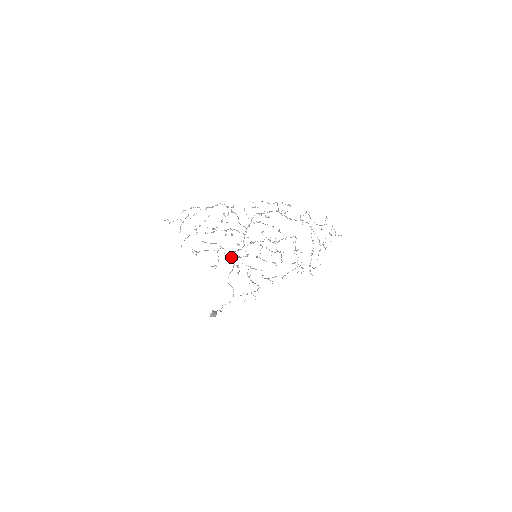
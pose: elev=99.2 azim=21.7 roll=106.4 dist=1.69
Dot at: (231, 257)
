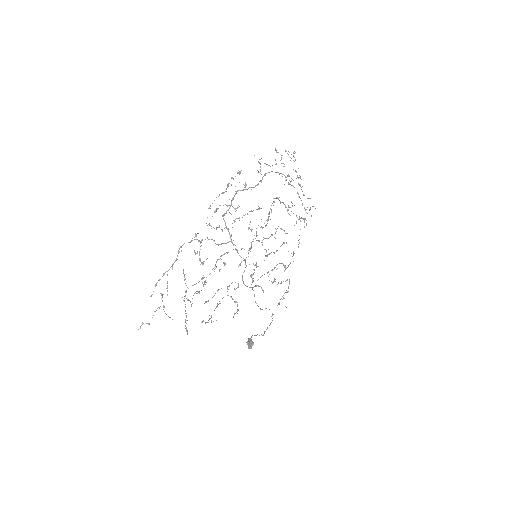
Dot at: occluded
